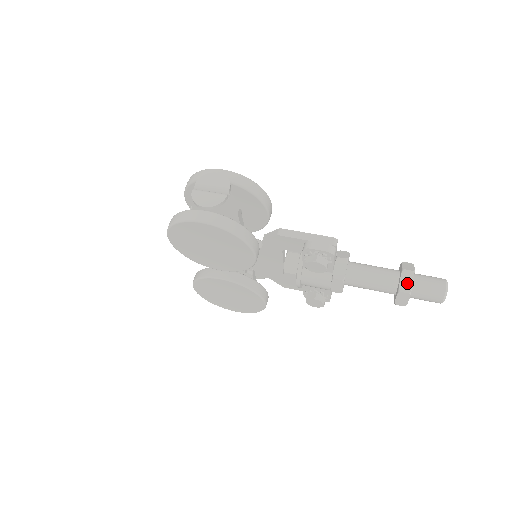
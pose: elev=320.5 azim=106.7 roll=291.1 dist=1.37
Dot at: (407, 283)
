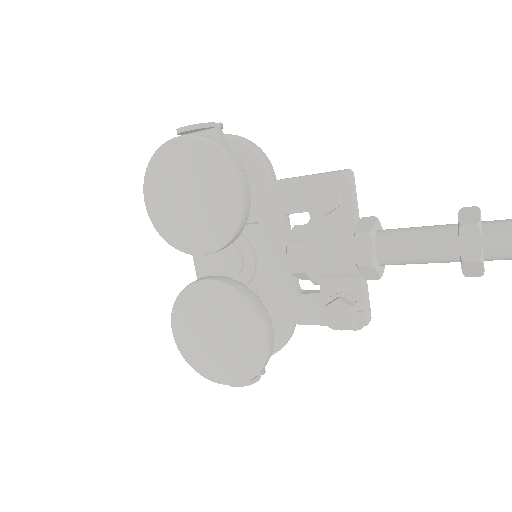
Dot at: (470, 216)
